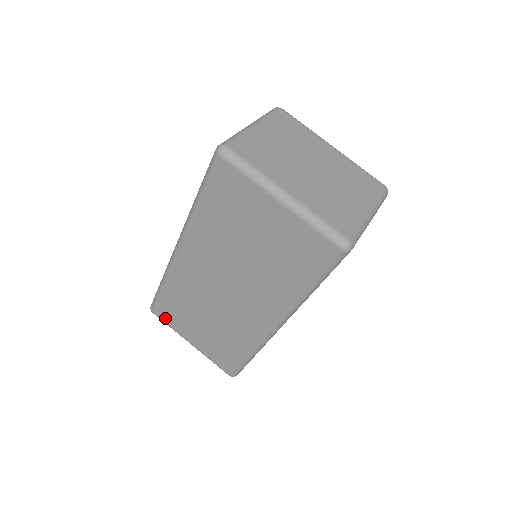
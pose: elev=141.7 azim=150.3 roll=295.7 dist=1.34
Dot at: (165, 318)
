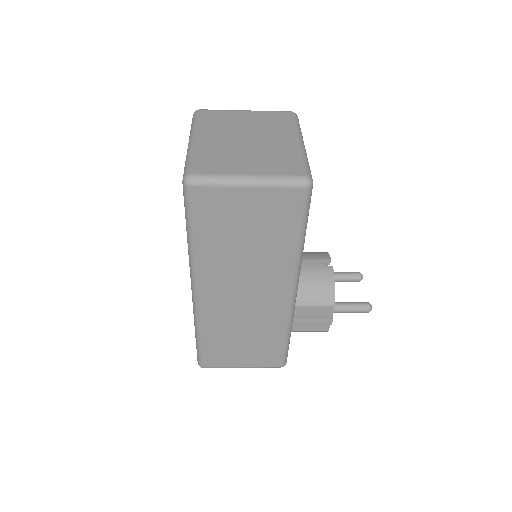
Dot at: occluded
